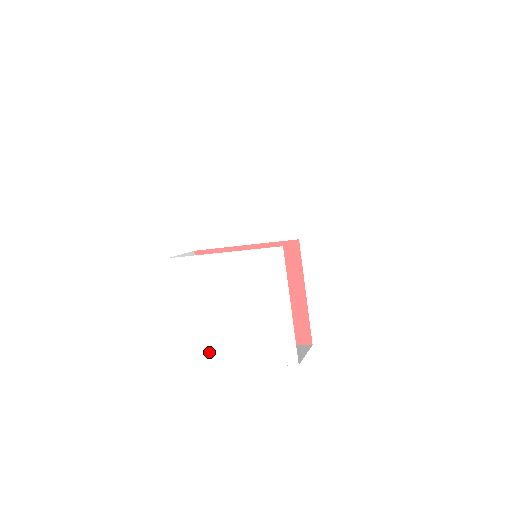
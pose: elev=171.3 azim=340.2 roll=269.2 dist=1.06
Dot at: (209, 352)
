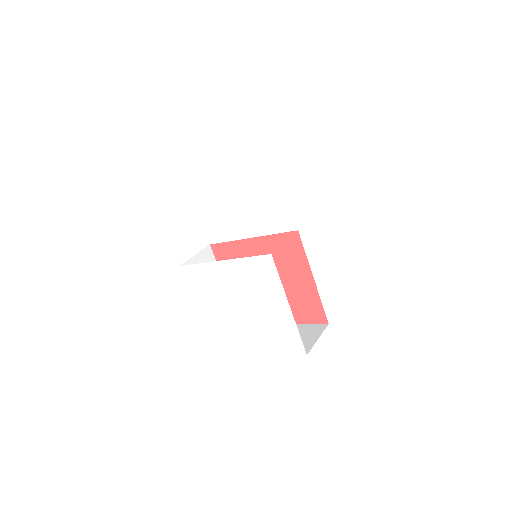
Dot at: (232, 342)
